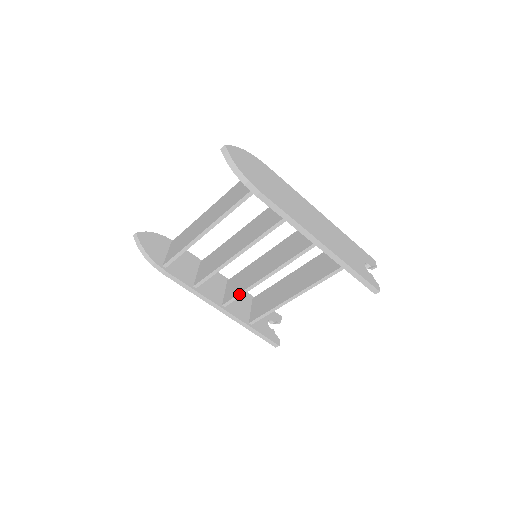
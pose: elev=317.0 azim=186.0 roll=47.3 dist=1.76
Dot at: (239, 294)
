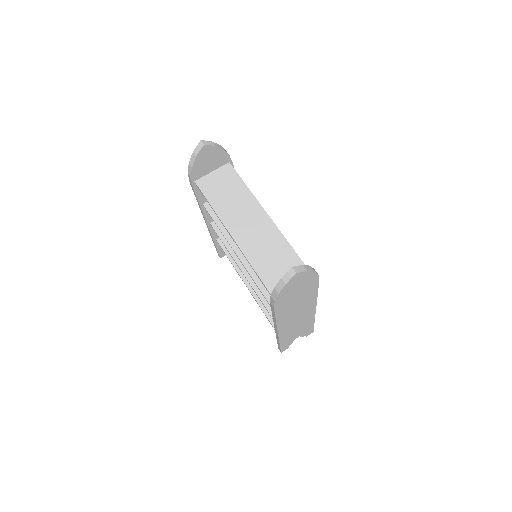
Dot at: (223, 242)
